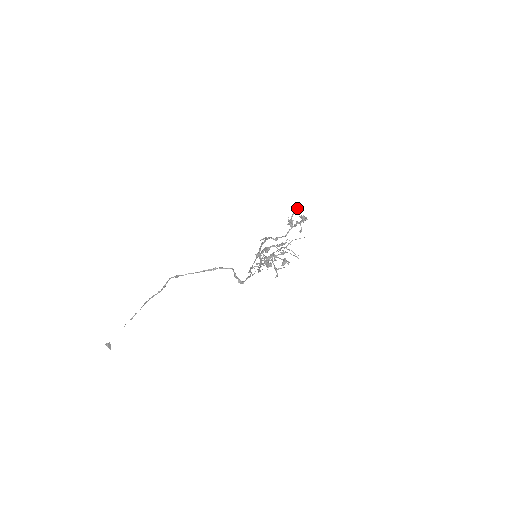
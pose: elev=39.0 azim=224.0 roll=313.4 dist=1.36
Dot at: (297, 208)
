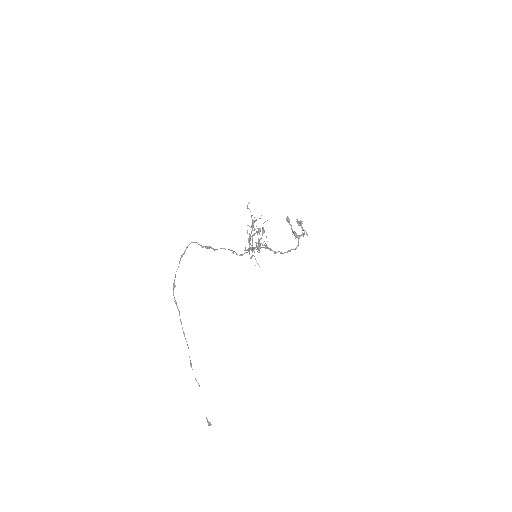
Dot at: (288, 220)
